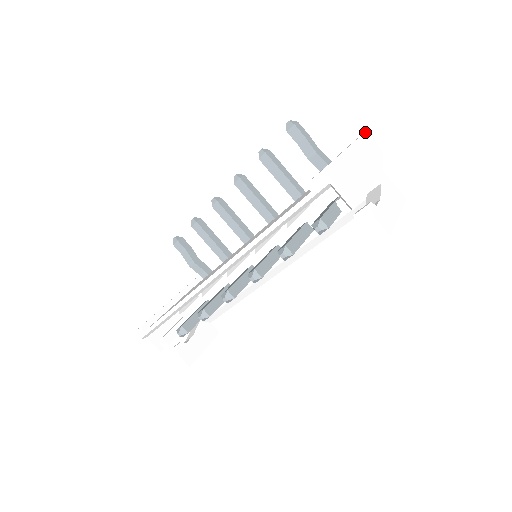
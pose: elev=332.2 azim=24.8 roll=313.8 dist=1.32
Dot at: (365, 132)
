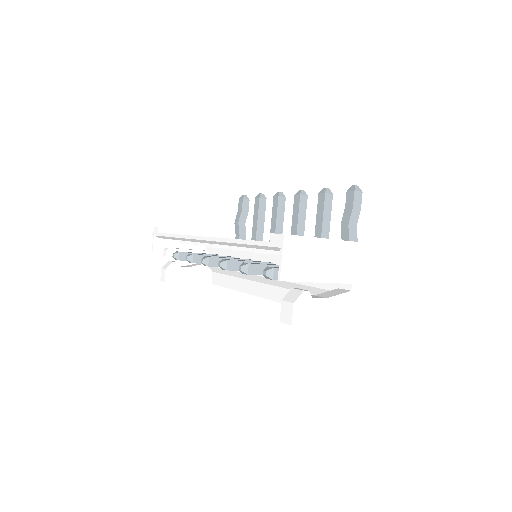
Dot at: (402, 247)
